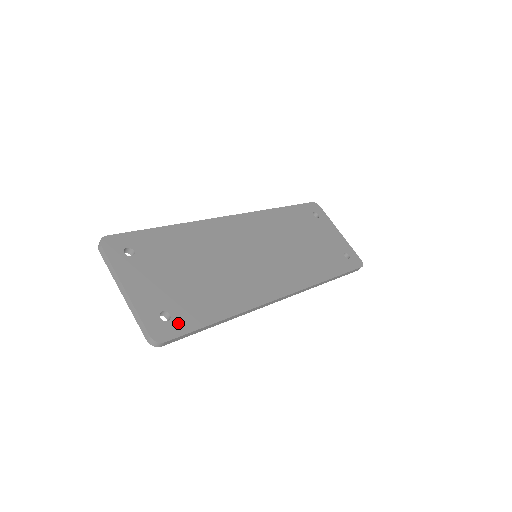
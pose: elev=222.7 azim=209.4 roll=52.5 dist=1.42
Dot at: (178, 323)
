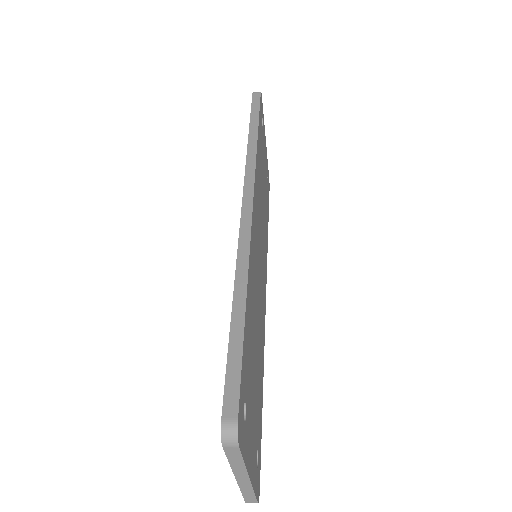
Dot at: (259, 452)
